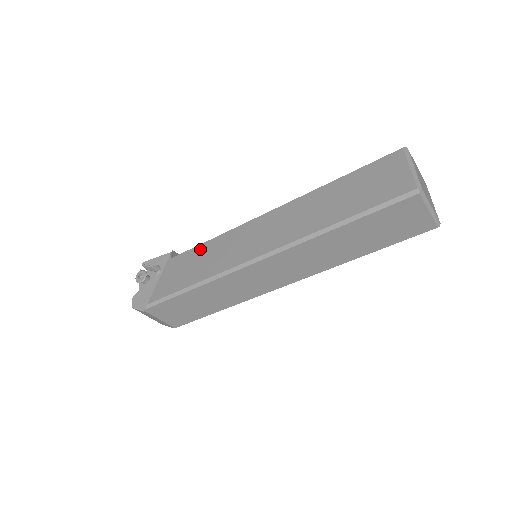
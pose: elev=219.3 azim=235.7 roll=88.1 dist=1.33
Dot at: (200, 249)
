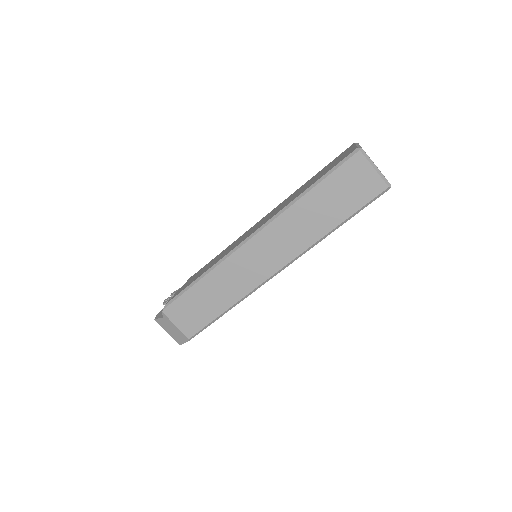
Dot at: (213, 259)
